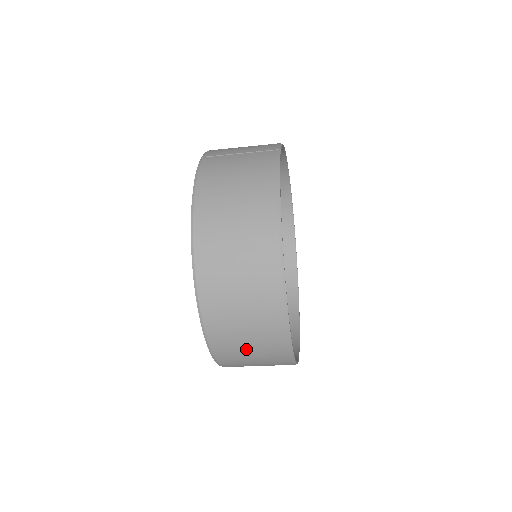
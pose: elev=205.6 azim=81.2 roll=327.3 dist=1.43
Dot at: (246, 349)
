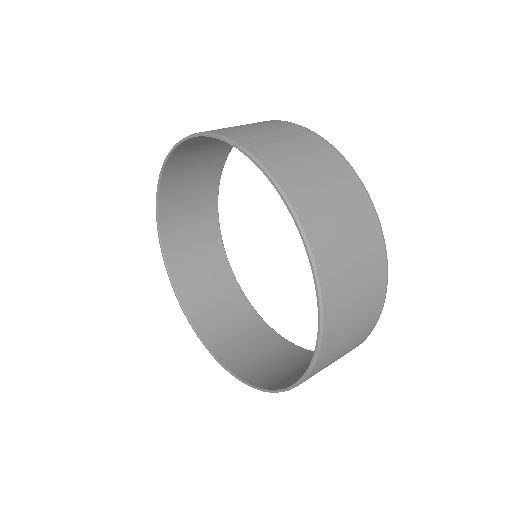
Dot at: (334, 360)
